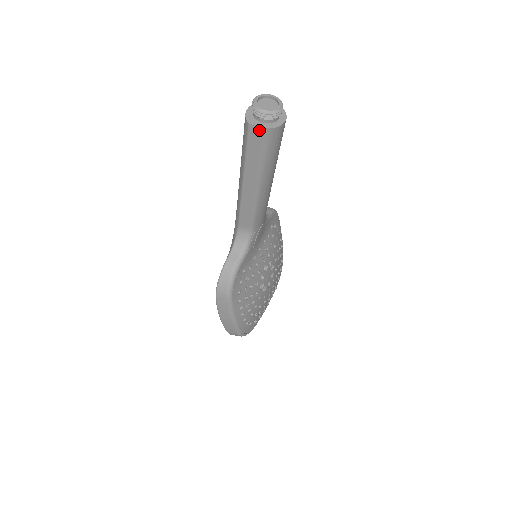
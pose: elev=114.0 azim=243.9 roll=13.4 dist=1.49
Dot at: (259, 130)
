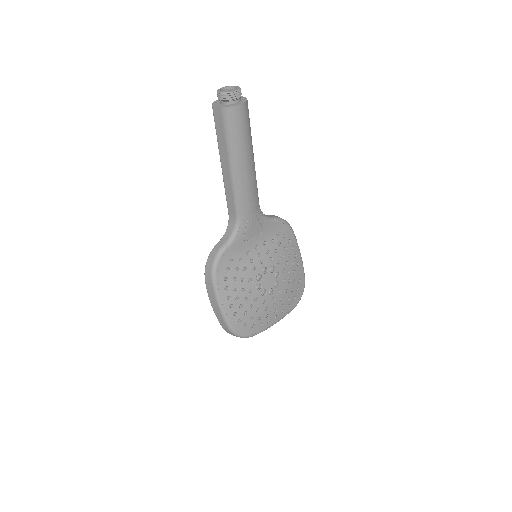
Dot at: (219, 110)
